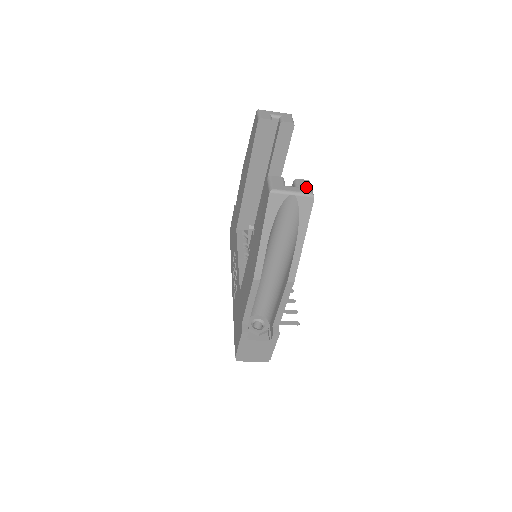
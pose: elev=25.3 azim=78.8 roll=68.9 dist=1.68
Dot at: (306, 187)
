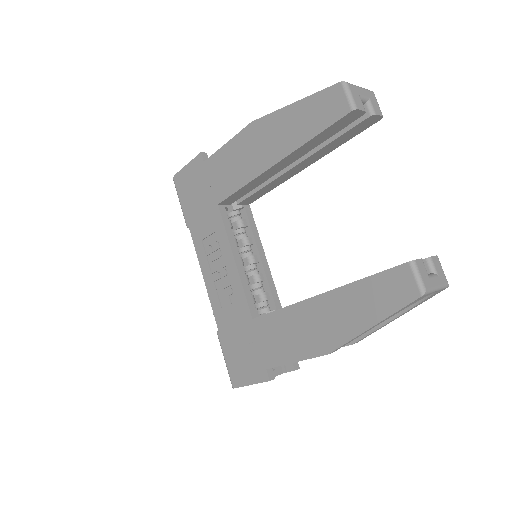
Dot at: (442, 272)
